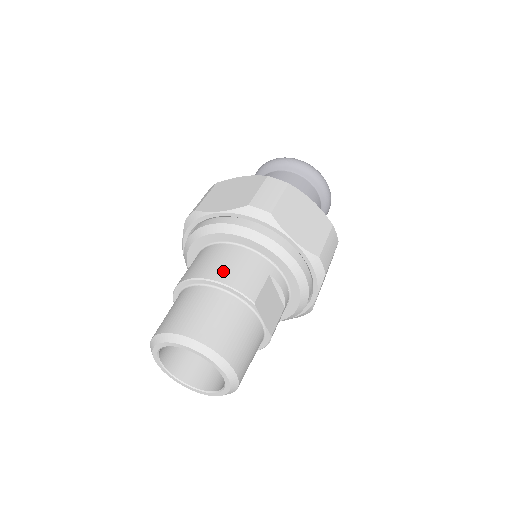
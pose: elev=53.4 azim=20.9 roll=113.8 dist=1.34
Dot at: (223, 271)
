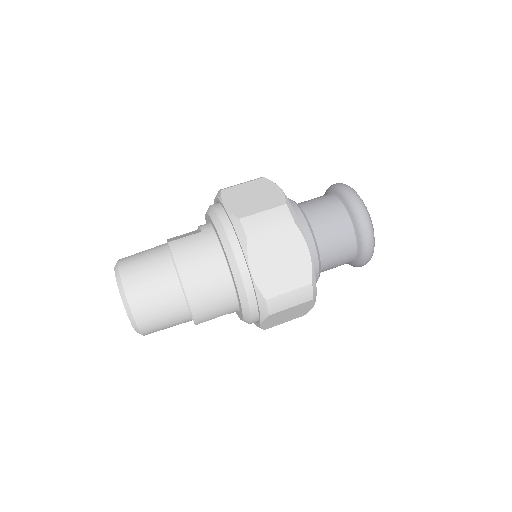
Dot at: (202, 302)
